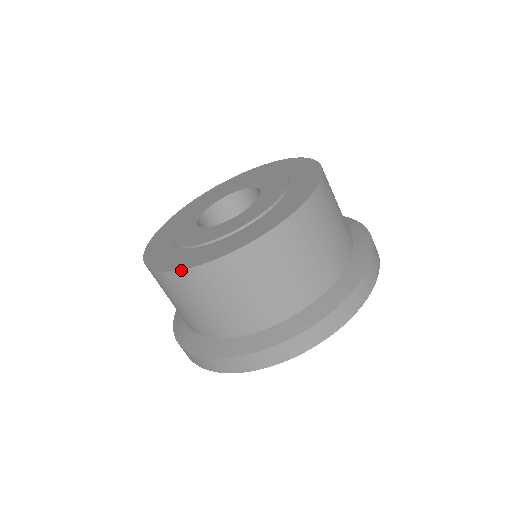
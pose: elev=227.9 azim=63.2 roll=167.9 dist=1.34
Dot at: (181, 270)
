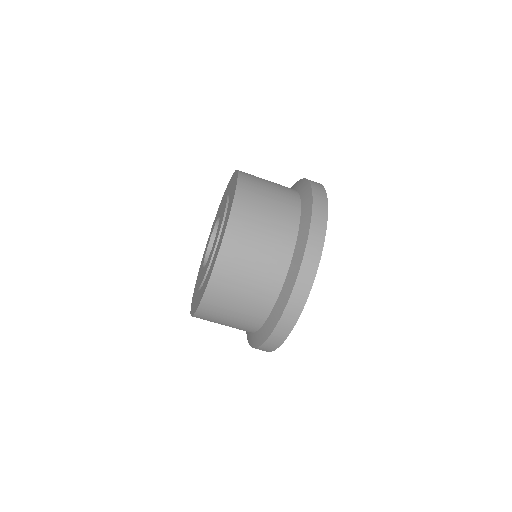
Dot at: occluded
